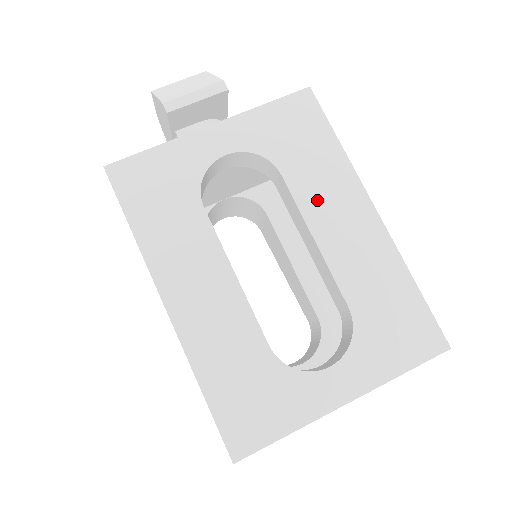
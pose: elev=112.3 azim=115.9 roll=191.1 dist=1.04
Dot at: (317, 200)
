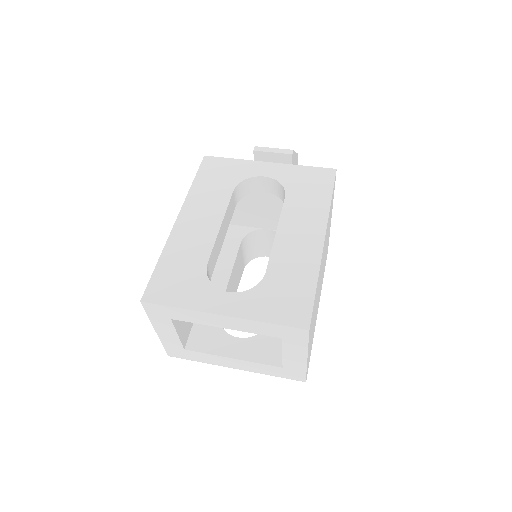
Dot at: (294, 217)
